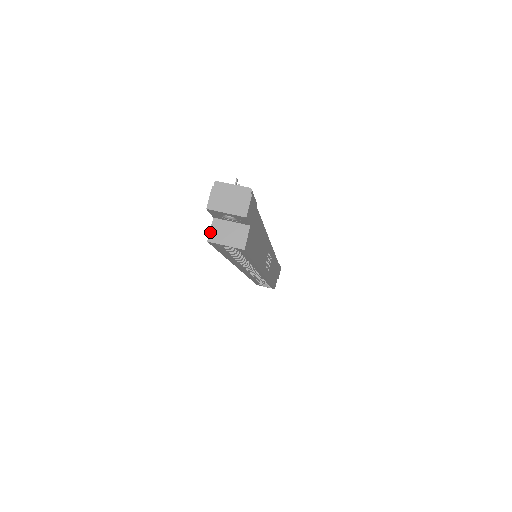
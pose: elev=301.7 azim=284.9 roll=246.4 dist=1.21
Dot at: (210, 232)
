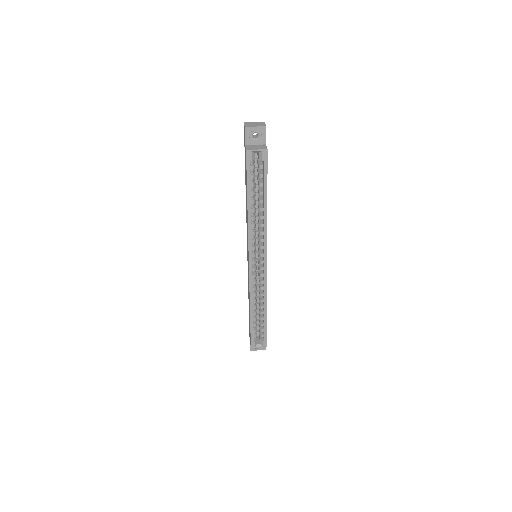
Dot at: (246, 148)
